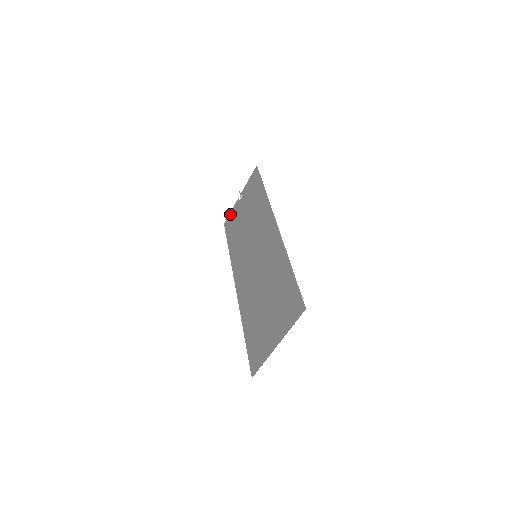
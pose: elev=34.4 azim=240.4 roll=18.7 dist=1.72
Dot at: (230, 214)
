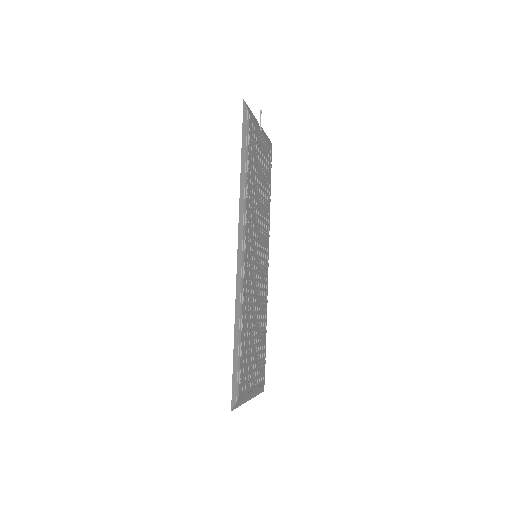
Dot at: occluded
